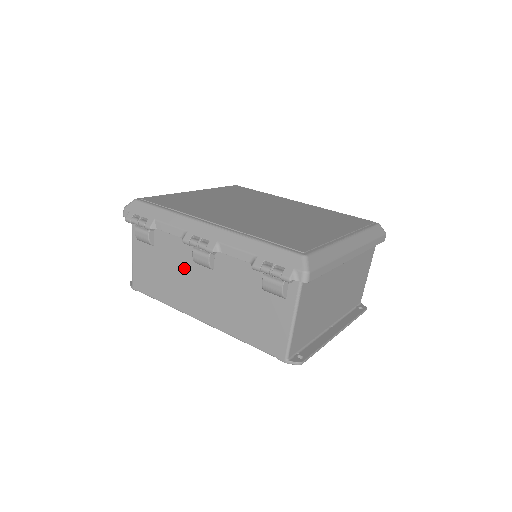
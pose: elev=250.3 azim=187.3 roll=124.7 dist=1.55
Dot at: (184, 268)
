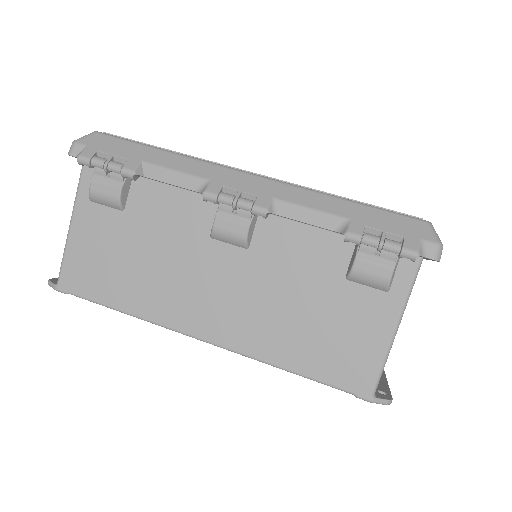
Dot at: (185, 248)
